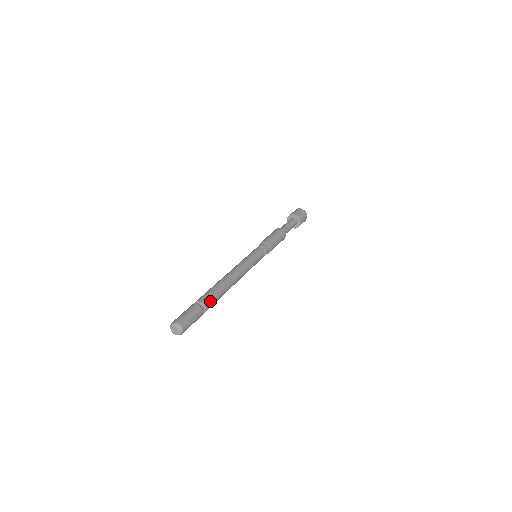
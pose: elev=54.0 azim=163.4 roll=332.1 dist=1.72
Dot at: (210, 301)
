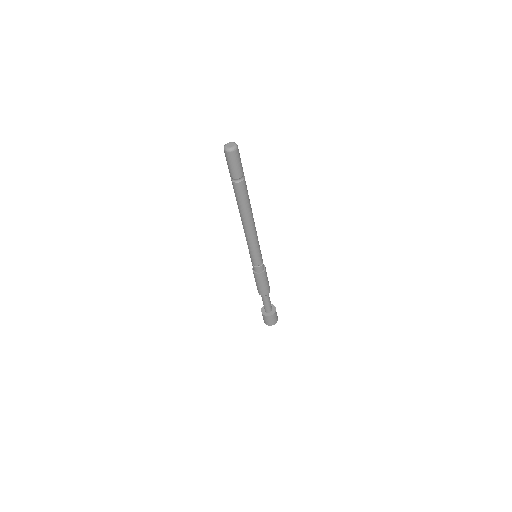
Dot at: (246, 186)
